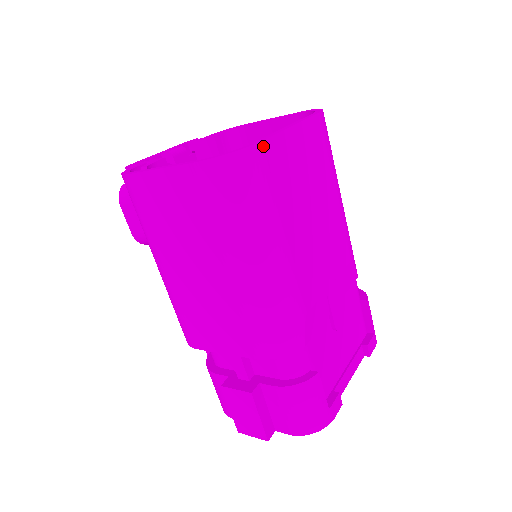
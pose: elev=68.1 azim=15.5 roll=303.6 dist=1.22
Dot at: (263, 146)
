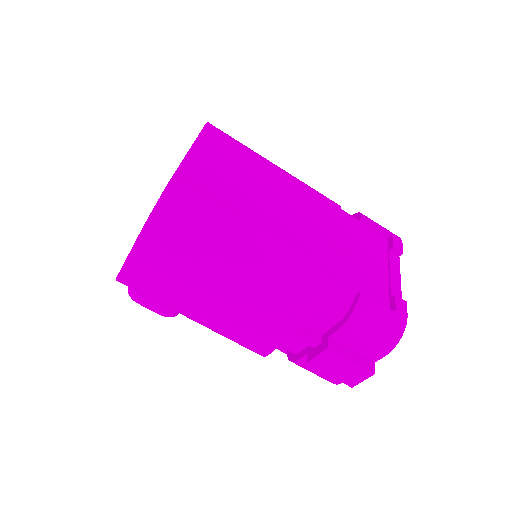
Dot at: (177, 178)
